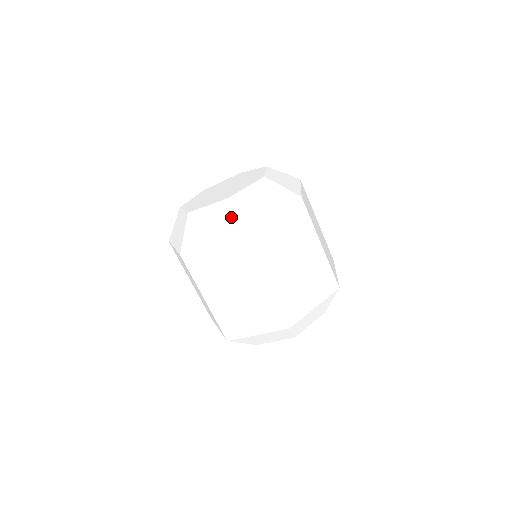
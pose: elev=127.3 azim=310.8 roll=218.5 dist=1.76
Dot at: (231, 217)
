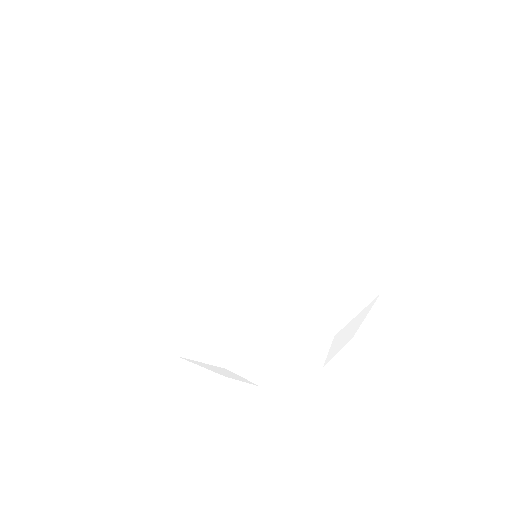
Dot at: (173, 184)
